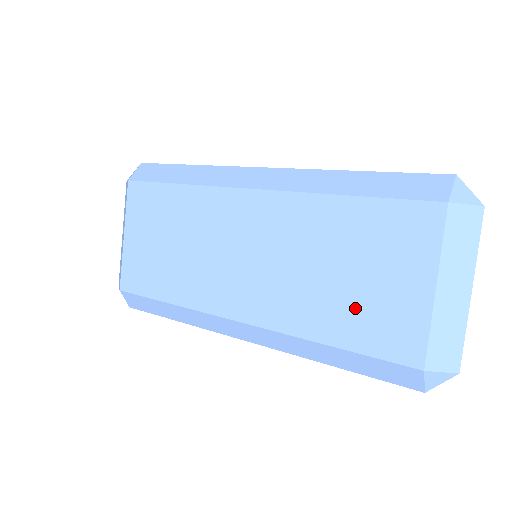
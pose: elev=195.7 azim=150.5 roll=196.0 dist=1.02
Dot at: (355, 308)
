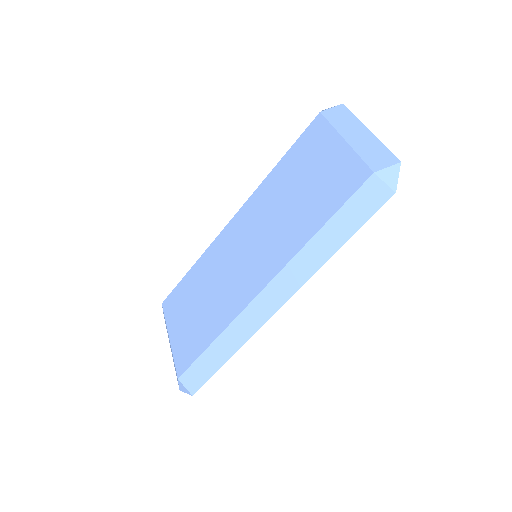
Dot at: (317, 196)
